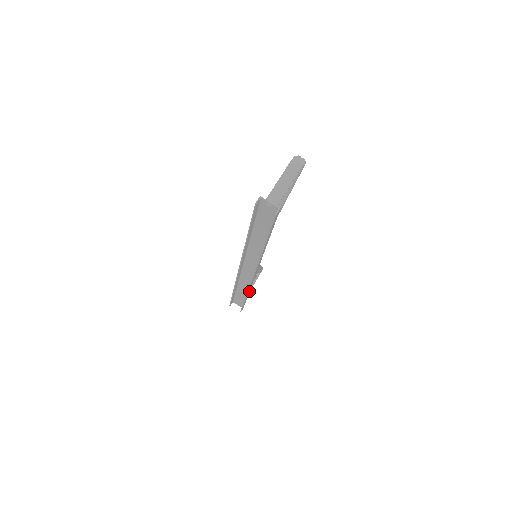
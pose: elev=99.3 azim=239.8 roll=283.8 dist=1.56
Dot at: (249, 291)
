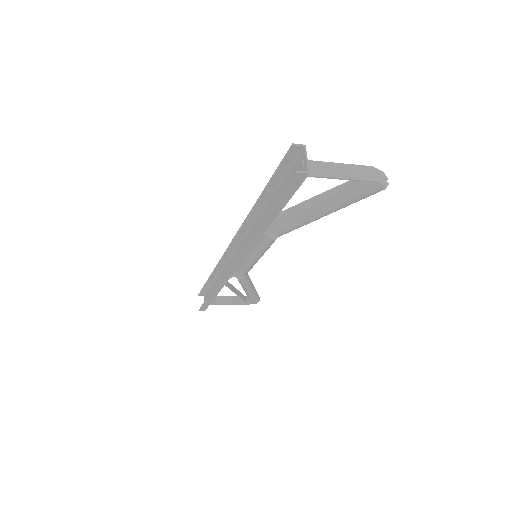
Dot at: (220, 289)
